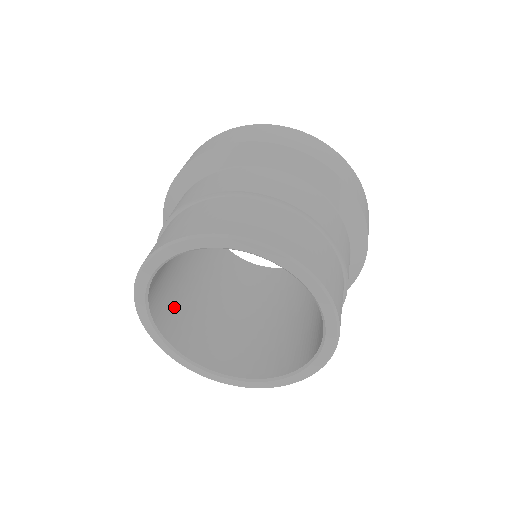
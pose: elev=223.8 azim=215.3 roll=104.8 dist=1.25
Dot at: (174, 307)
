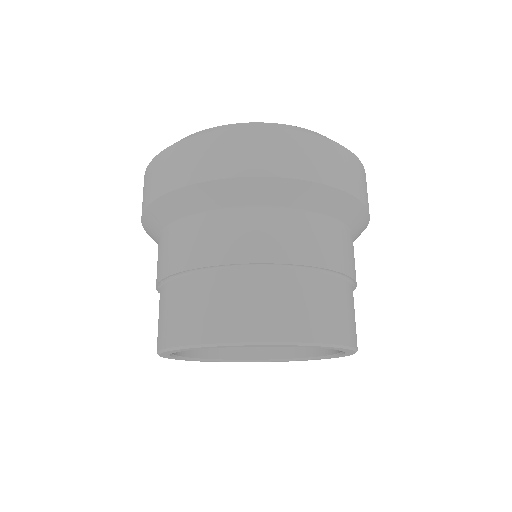
Dot at: occluded
